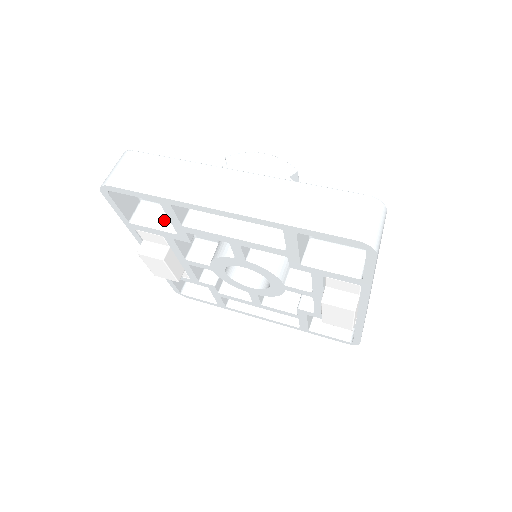
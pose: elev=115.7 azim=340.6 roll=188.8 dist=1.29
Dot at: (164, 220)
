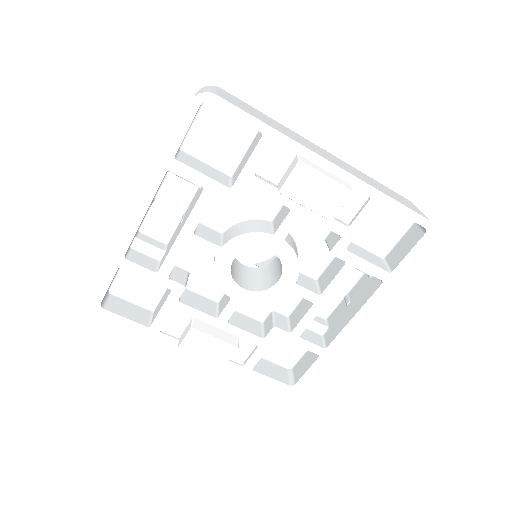
Dot at: (164, 298)
